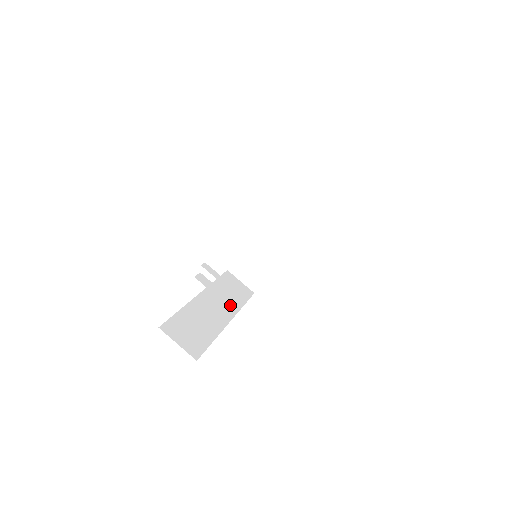
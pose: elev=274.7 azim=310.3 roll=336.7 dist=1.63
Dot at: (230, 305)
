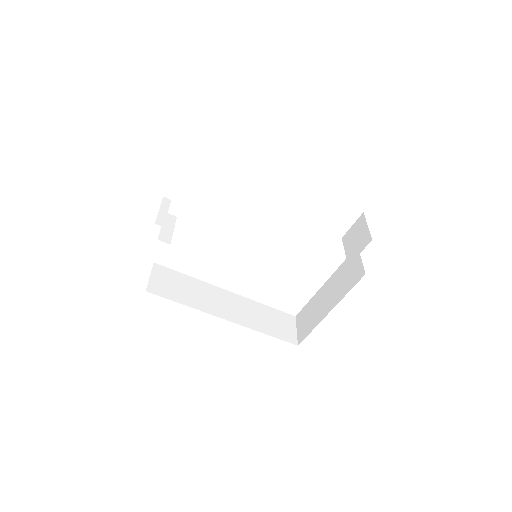
Dot at: (162, 235)
